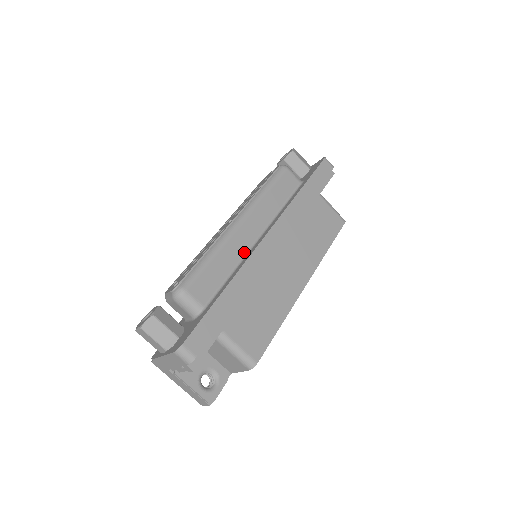
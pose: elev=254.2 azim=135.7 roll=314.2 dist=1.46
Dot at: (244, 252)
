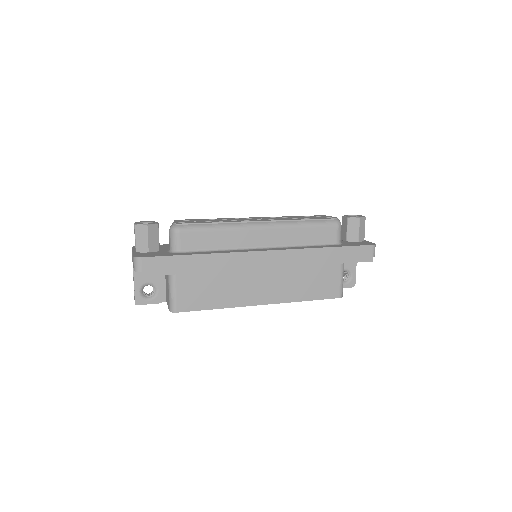
Dot at: (242, 246)
